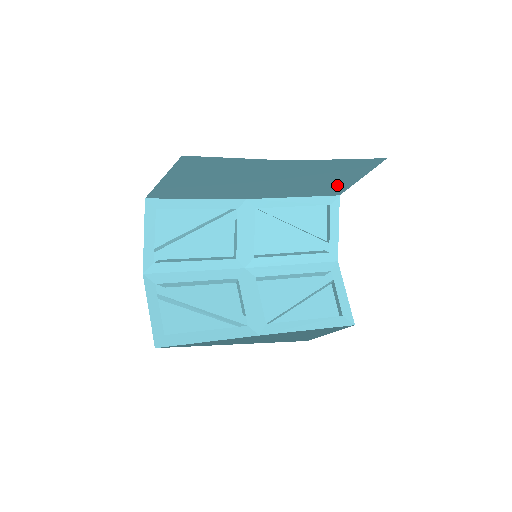
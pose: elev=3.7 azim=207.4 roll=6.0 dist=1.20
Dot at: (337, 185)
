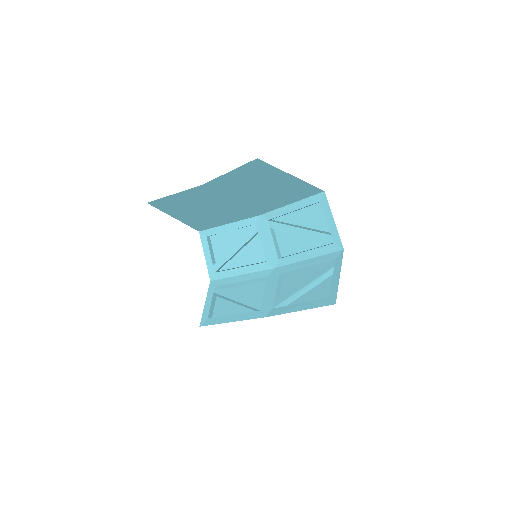
Dot at: (292, 186)
